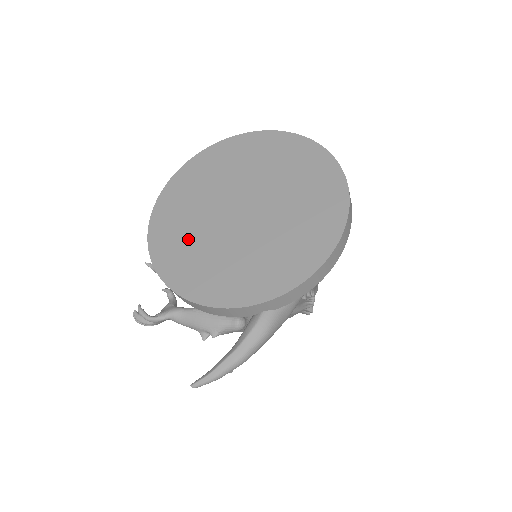
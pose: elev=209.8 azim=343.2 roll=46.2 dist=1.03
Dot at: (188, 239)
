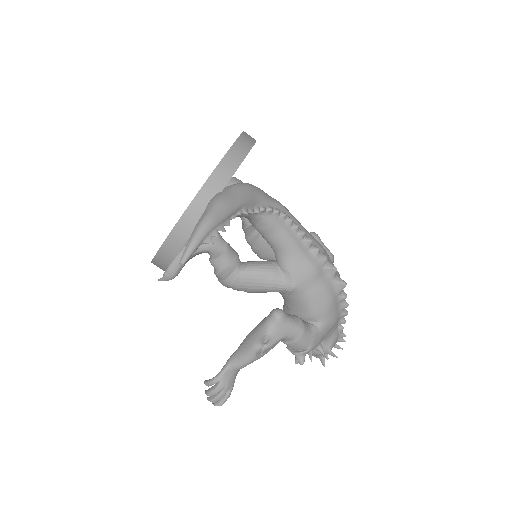
Dot at: occluded
